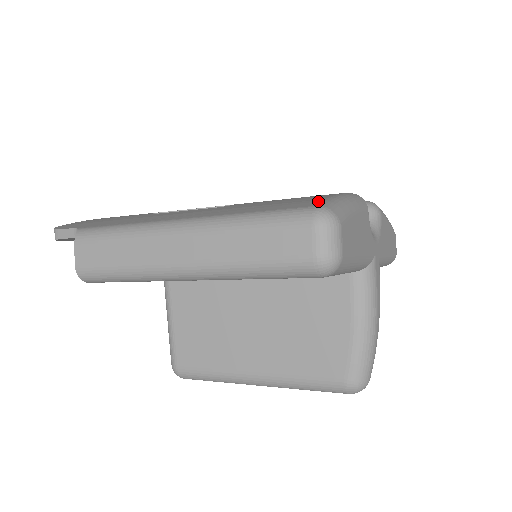
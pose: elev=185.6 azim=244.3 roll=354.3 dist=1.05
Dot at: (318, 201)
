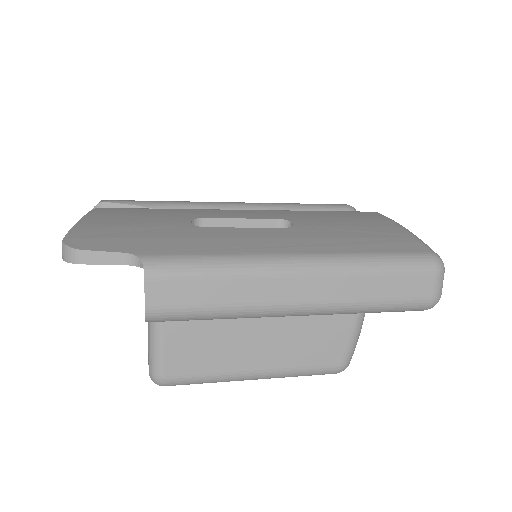
Dot at: (416, 242)
